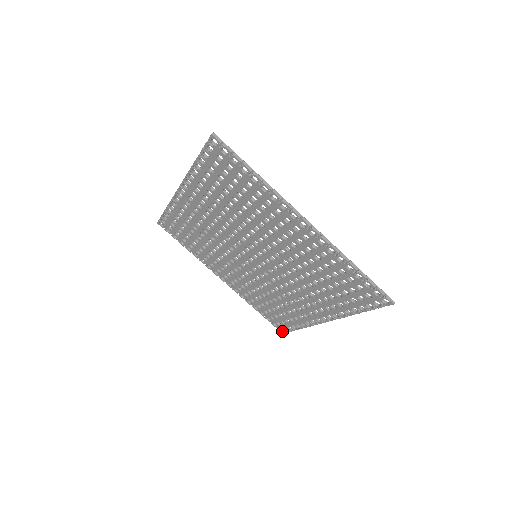
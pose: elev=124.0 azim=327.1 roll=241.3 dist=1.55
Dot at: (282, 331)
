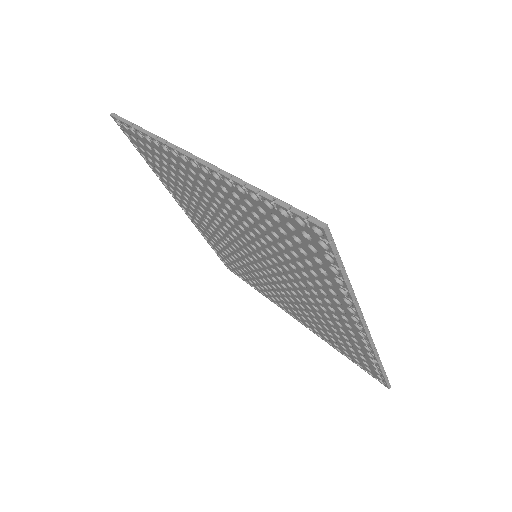
Dot at: (385, 384)
